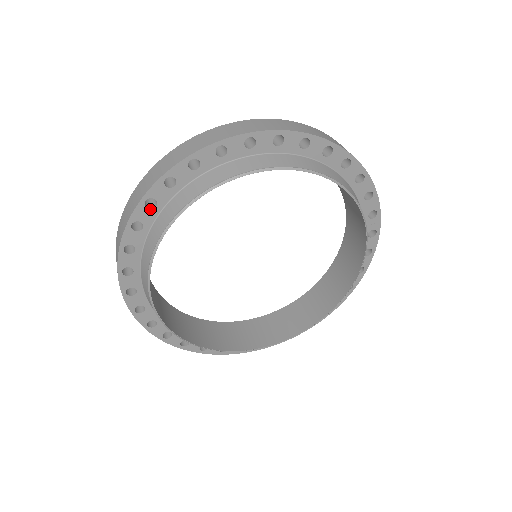
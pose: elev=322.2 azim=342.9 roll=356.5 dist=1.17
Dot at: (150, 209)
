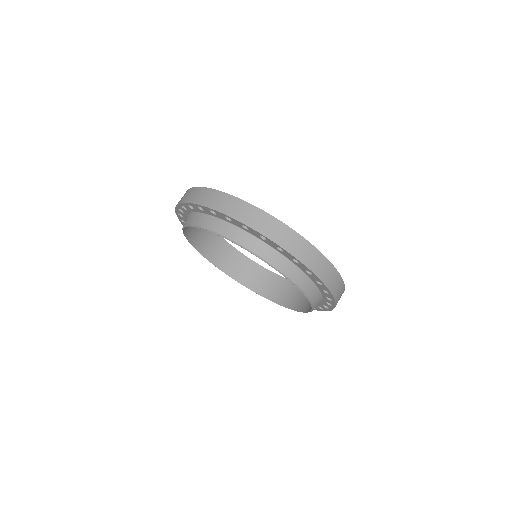
Dot at: (259, 236)
